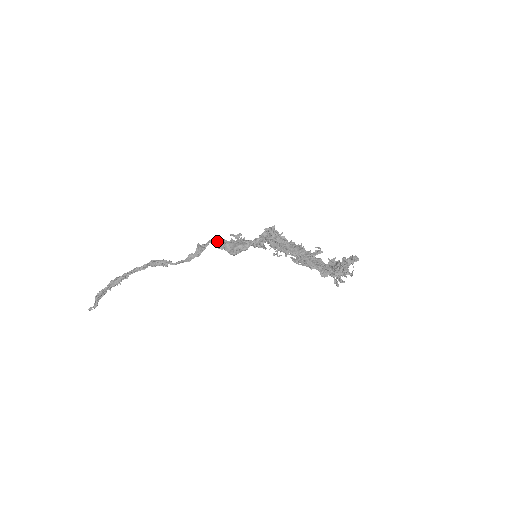
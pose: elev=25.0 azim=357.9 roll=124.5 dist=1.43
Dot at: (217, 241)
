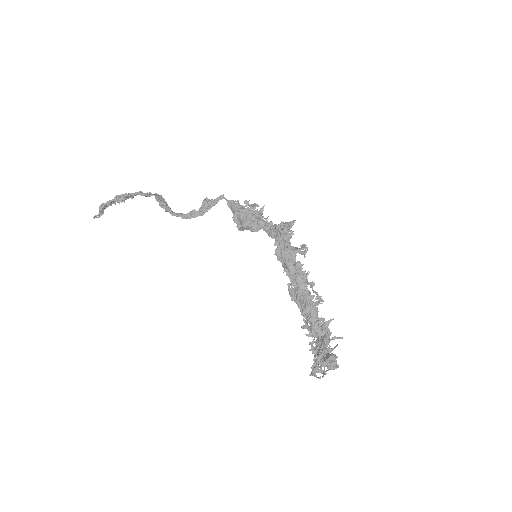
Dot at: (230, 200)
